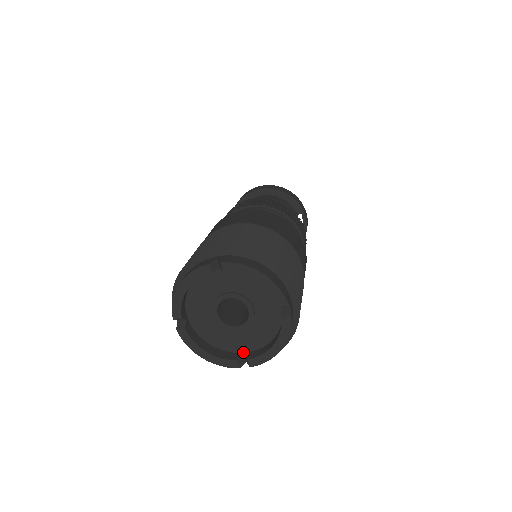
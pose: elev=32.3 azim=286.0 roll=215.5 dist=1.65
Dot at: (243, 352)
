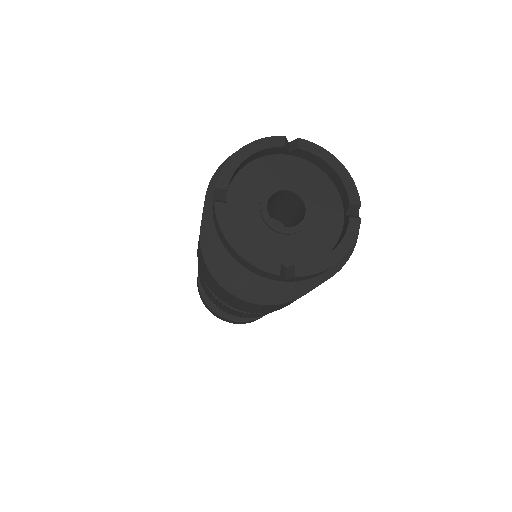
Dot at: occluded
